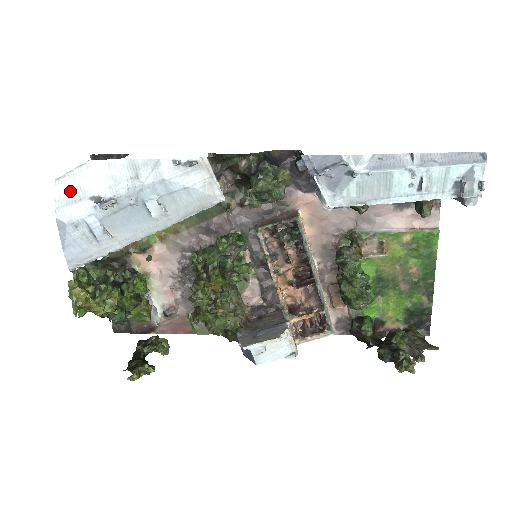
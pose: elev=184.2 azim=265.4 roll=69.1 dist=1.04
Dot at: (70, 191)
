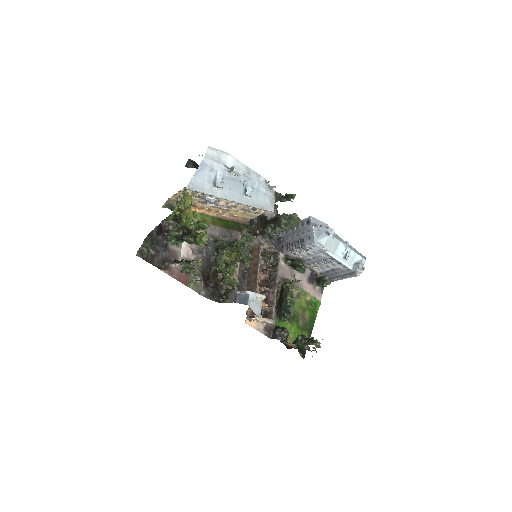
Dot at: (215, 156)
